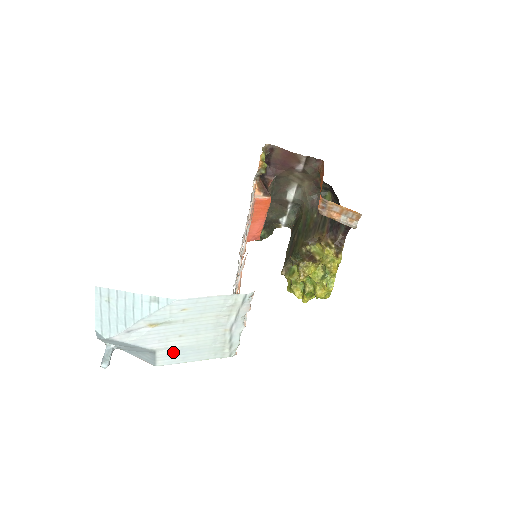
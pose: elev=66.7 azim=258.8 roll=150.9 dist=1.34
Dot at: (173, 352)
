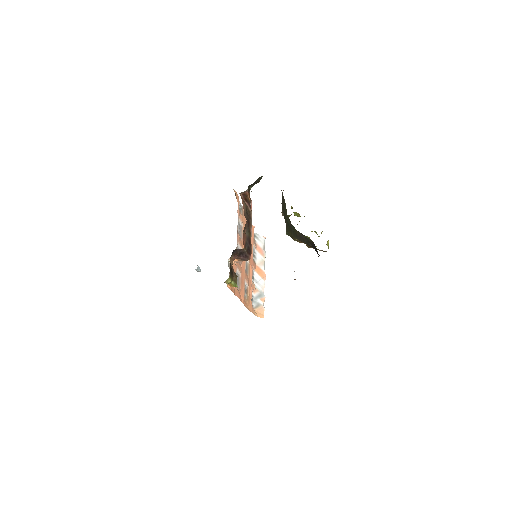
Dot at: occluded
